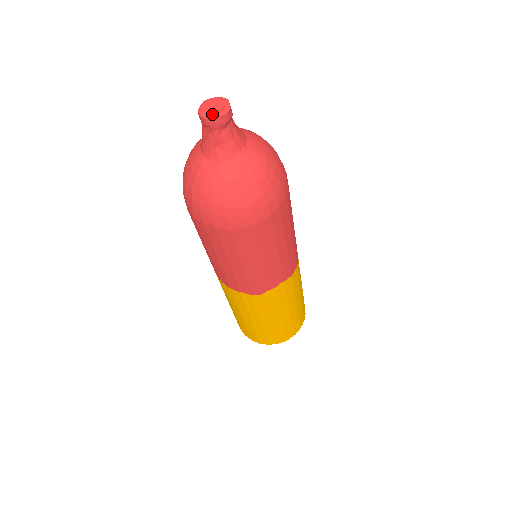
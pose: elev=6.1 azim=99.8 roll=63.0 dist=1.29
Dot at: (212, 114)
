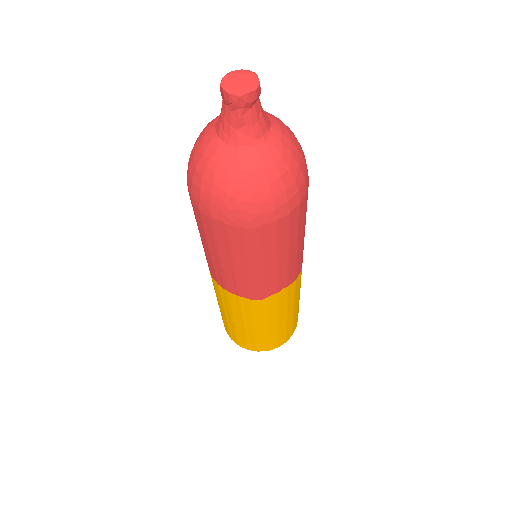
Dot at: (238, 89)
